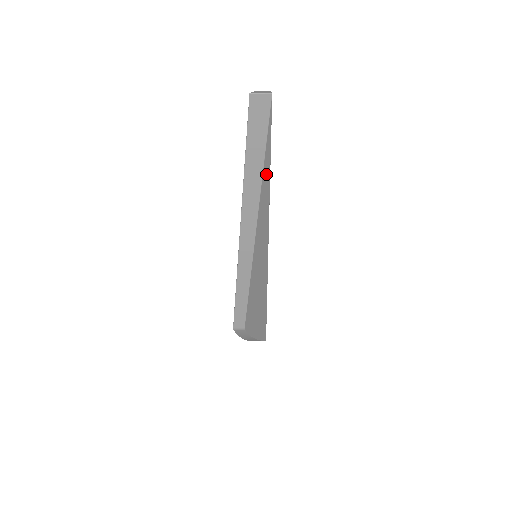
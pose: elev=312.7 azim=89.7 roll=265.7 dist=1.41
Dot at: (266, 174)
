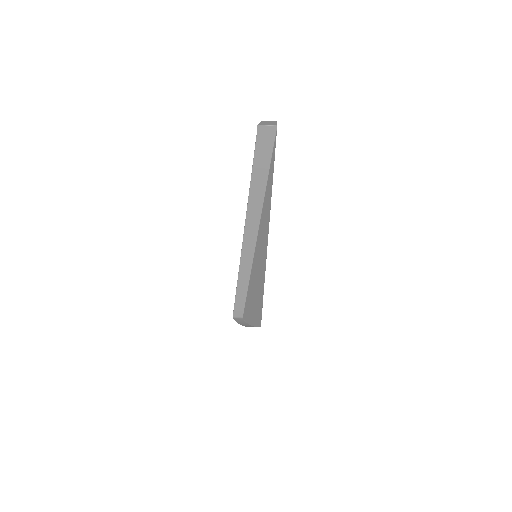
Dot at: (268, 190)
